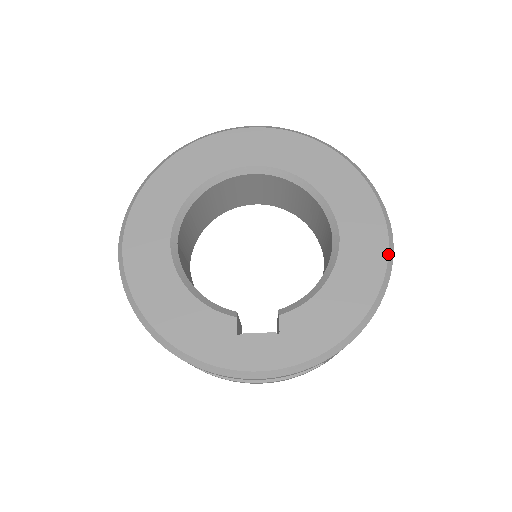
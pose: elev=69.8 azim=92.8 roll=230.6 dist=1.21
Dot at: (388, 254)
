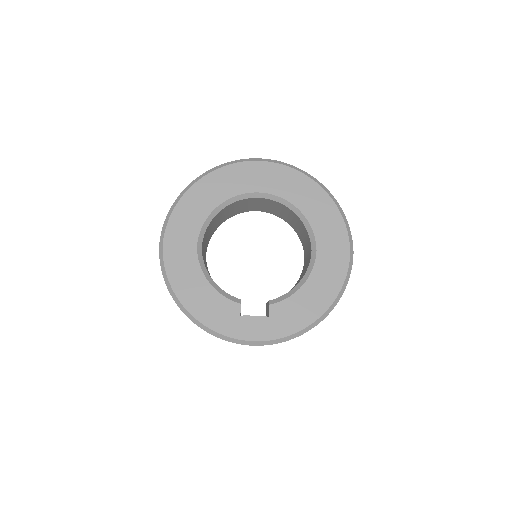
Dot at: (348, 268)
